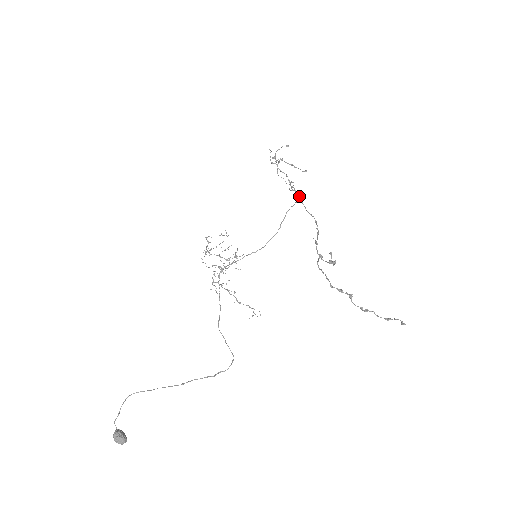
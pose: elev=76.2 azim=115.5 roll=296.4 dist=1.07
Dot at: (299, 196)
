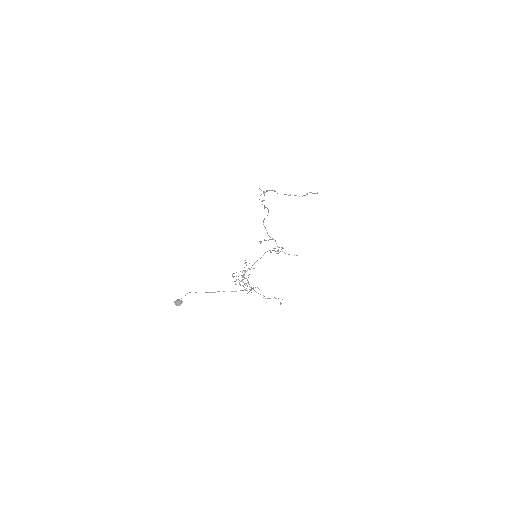
Dot at: occluded
